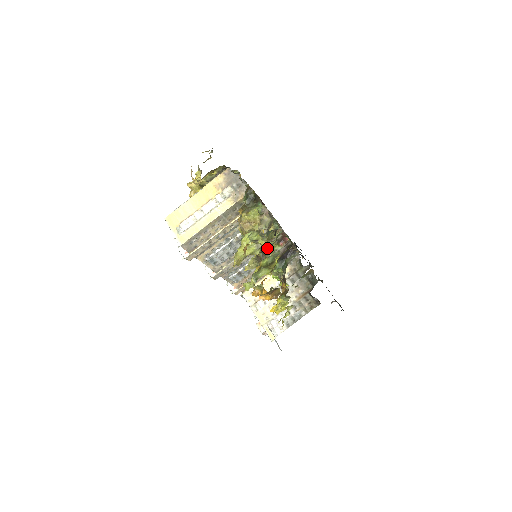
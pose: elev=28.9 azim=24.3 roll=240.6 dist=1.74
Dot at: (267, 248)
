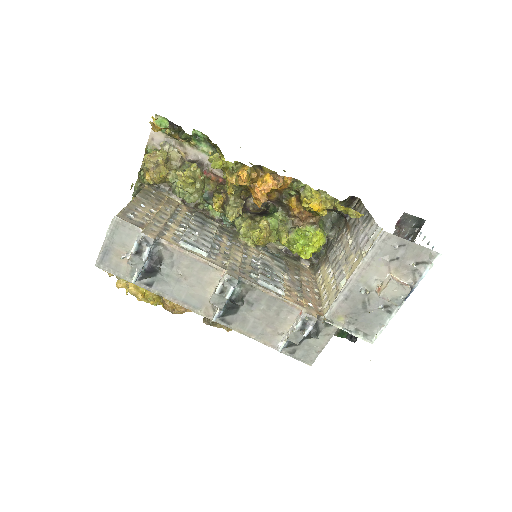
Dot at: (181, 132)
